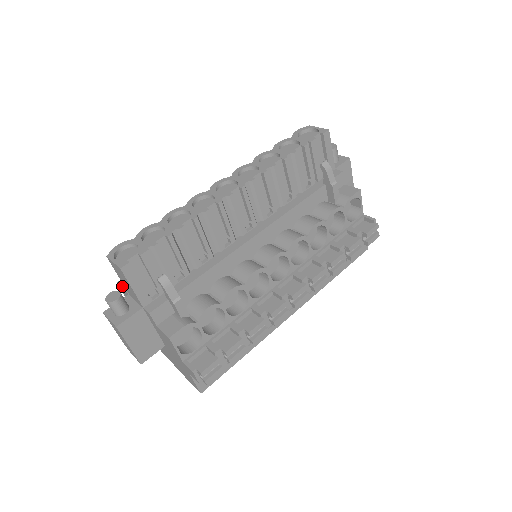
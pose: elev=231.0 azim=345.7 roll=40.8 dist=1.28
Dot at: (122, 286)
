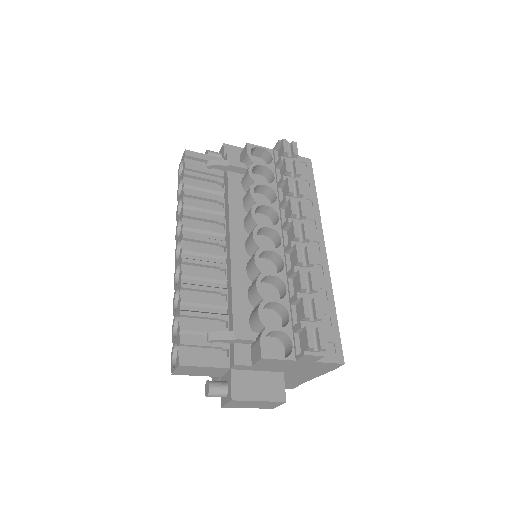
Dot at: occluded
